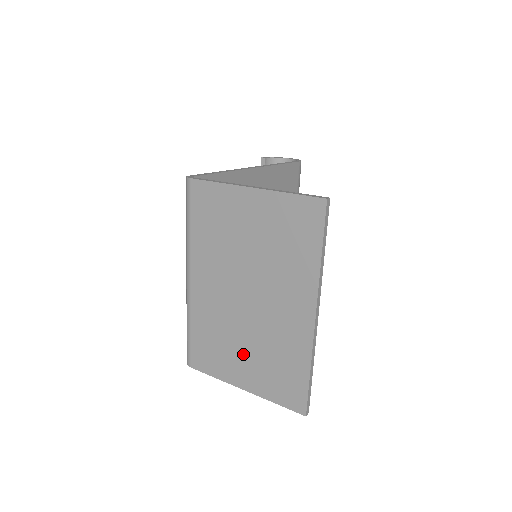
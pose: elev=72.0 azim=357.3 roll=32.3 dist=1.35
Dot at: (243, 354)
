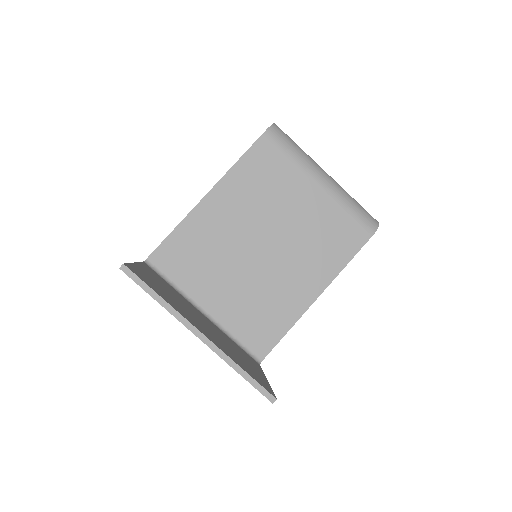
Dot at: occluded
